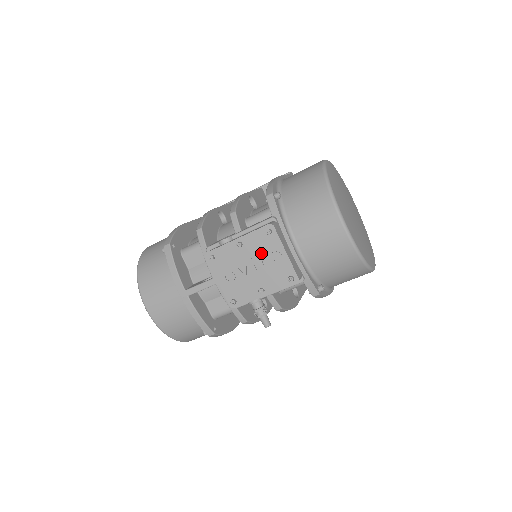
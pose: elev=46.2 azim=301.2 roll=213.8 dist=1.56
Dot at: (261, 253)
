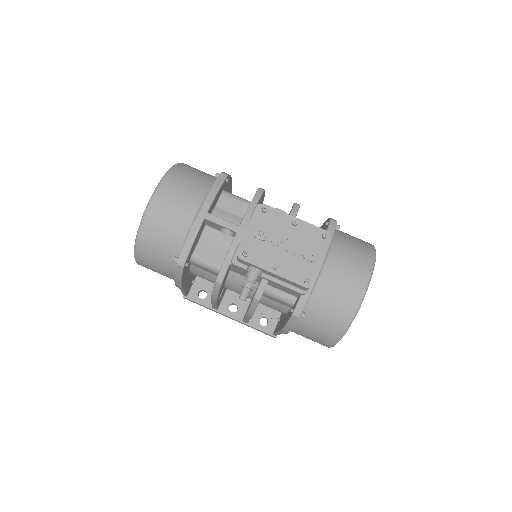
Dot at: (303, 243)
